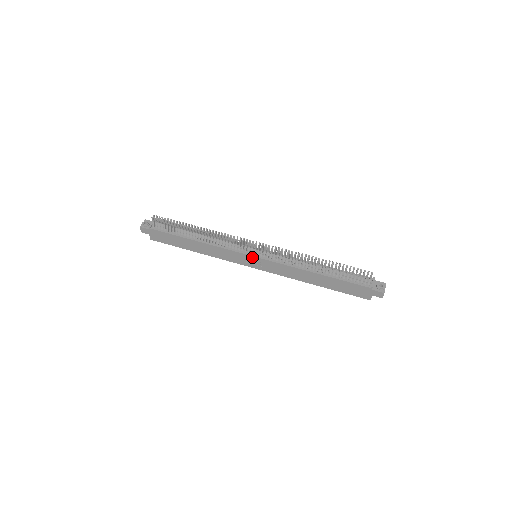
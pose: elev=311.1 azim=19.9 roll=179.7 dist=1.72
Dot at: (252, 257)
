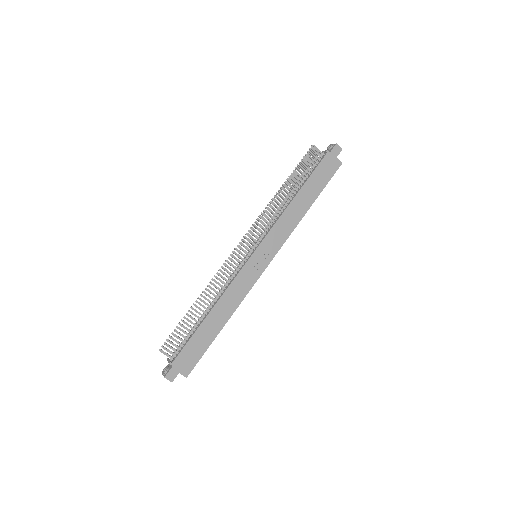
Dot at: (254, 255)
